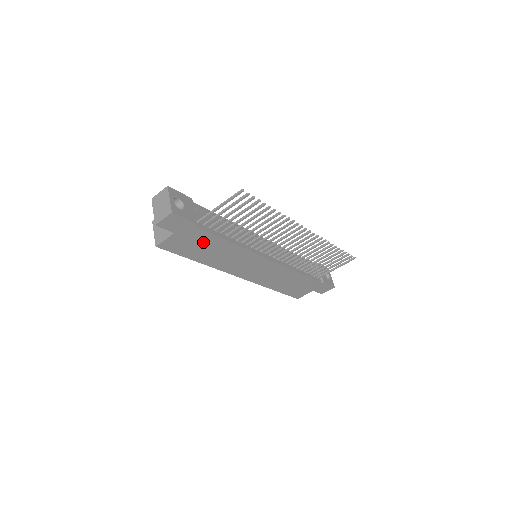
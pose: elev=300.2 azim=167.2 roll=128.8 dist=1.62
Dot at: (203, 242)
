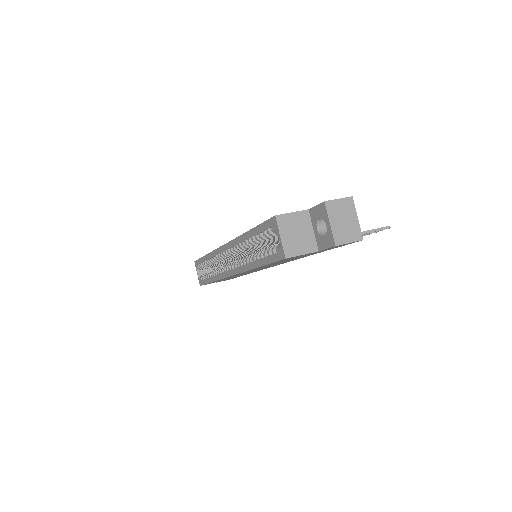
Dot at: occluded
